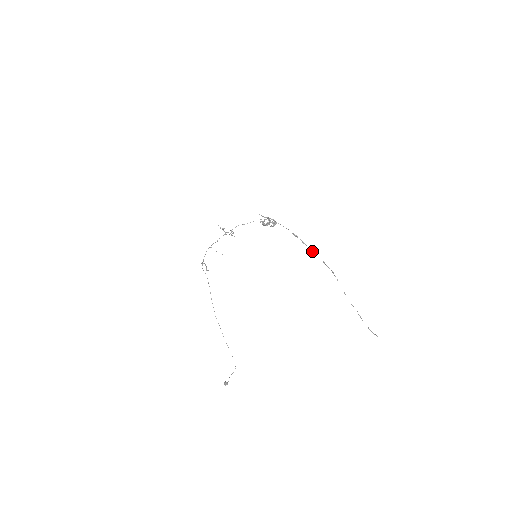
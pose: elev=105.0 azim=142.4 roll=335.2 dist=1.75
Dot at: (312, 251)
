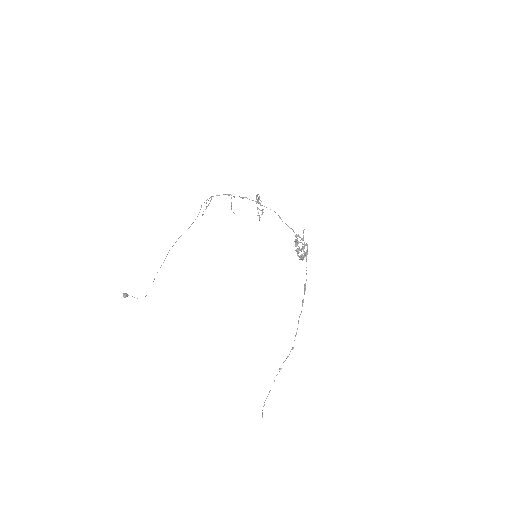
Dot at: occluded
